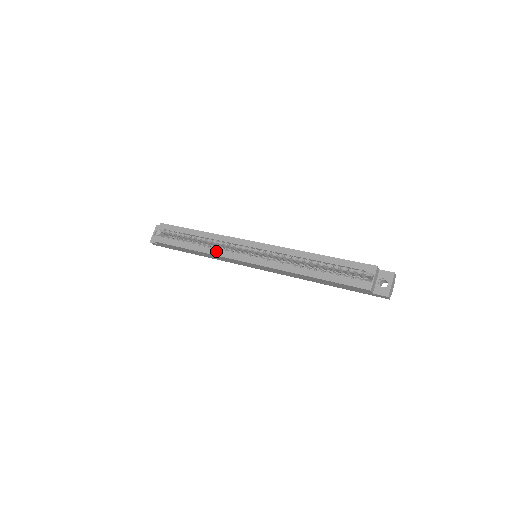
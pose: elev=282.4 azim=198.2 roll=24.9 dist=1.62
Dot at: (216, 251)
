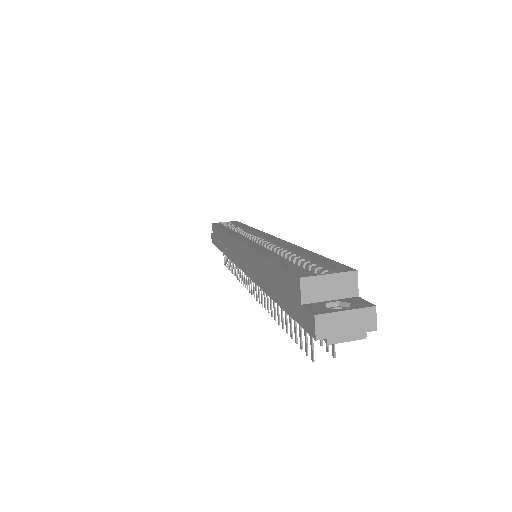
Dot at: (233, 231)
